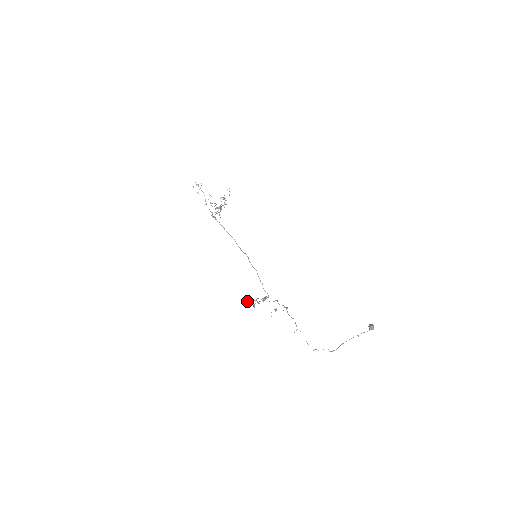
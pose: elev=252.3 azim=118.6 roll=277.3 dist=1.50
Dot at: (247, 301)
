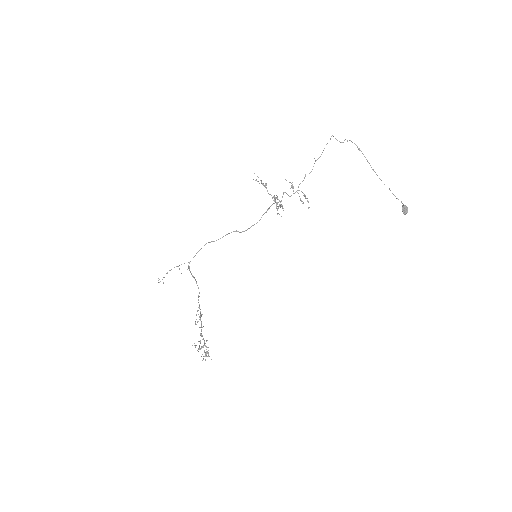
Dot at: (256, 179)
